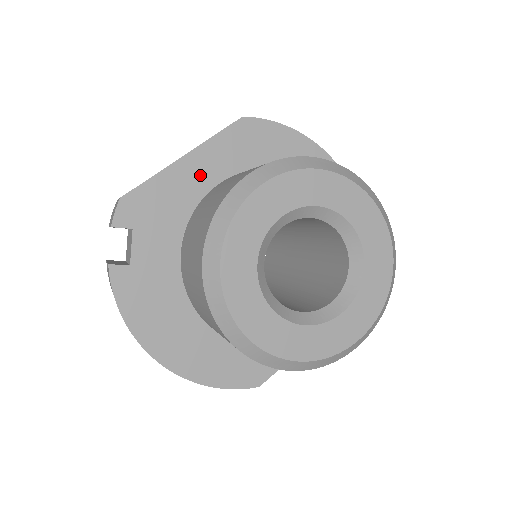
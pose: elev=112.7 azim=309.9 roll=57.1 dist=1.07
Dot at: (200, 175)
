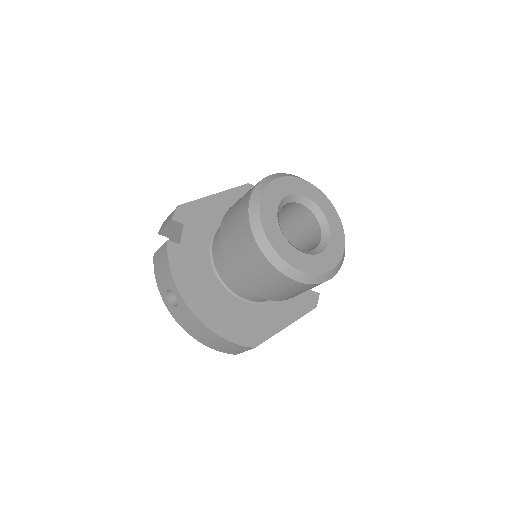
Dot at: (224, 206)
